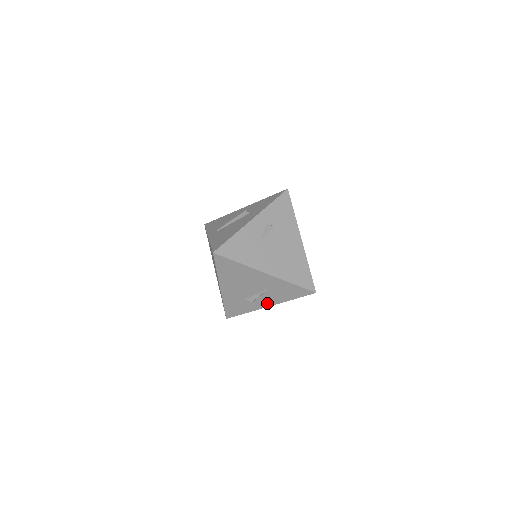
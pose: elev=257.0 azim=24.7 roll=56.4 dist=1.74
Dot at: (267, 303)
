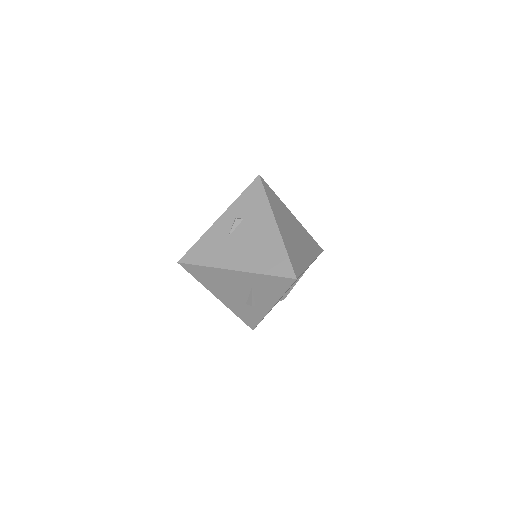
Dot at: (267, 304)
